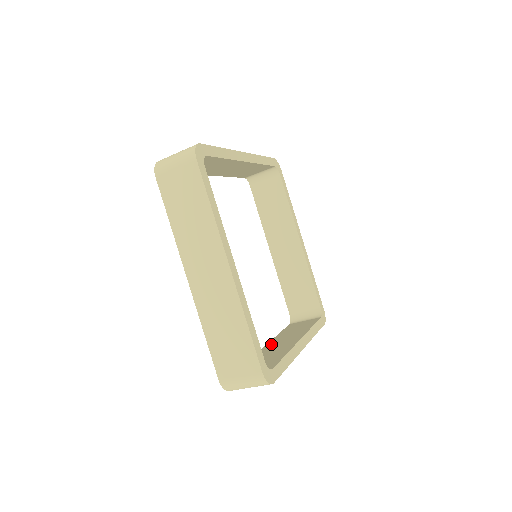
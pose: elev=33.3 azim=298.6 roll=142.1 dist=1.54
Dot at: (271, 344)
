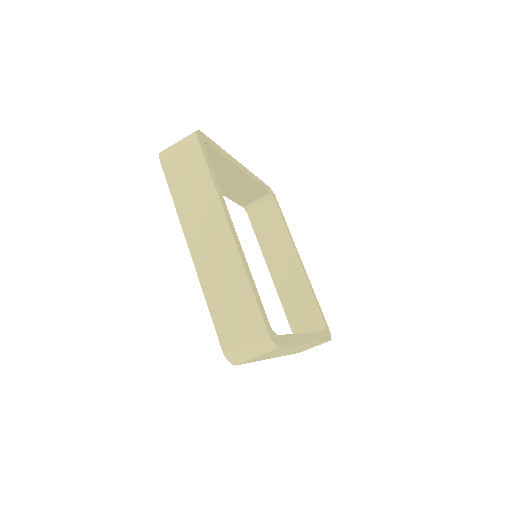
Dot at: occluded
